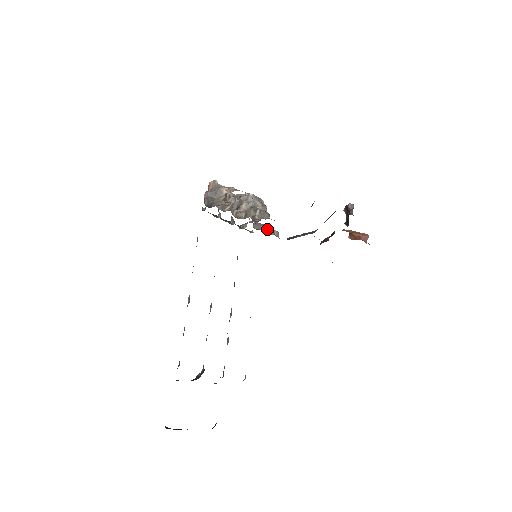
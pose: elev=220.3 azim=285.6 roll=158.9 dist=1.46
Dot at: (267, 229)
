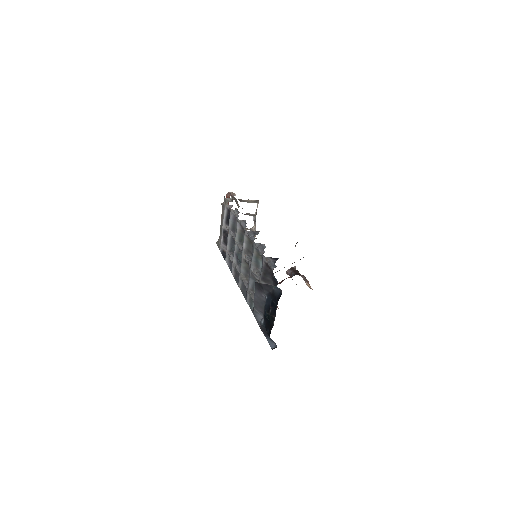
Dot at: occluded
